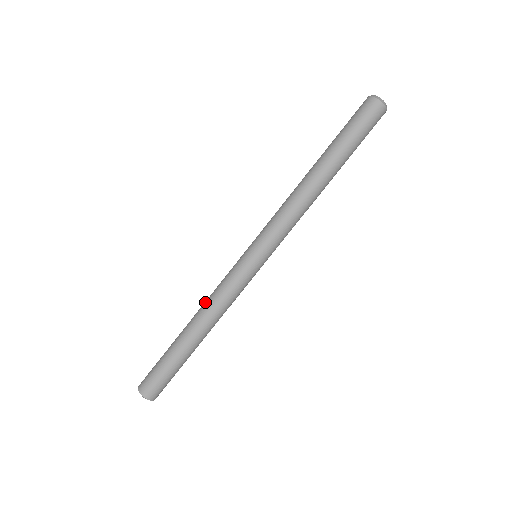
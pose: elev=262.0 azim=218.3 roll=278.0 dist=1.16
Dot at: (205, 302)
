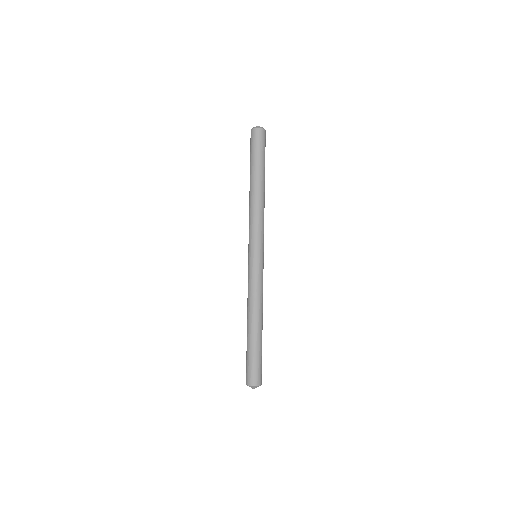
Dot at: (247, 303)
